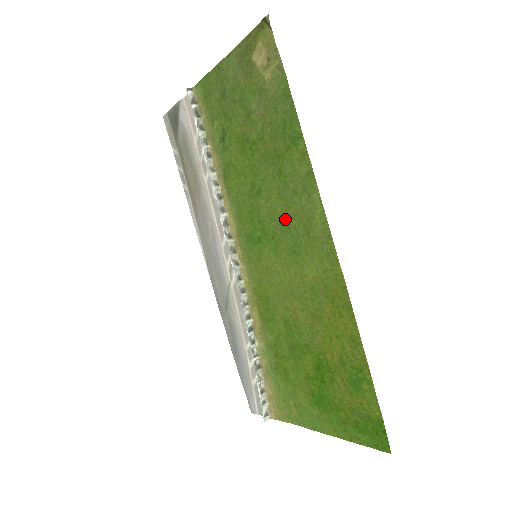
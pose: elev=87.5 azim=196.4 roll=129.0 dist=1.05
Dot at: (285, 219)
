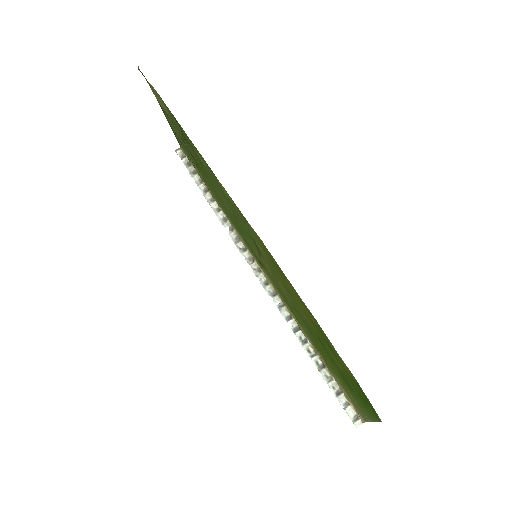
Dot at: (232, 211)
